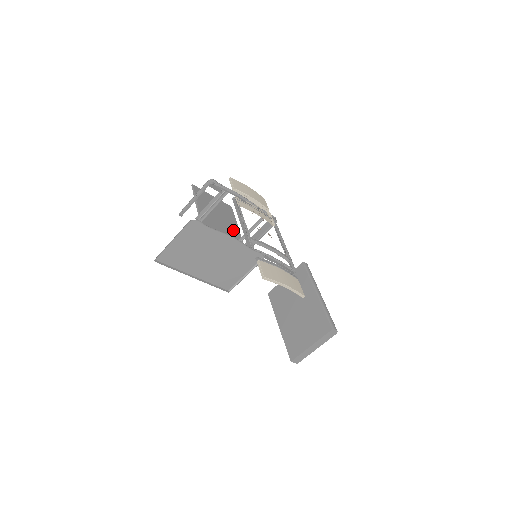
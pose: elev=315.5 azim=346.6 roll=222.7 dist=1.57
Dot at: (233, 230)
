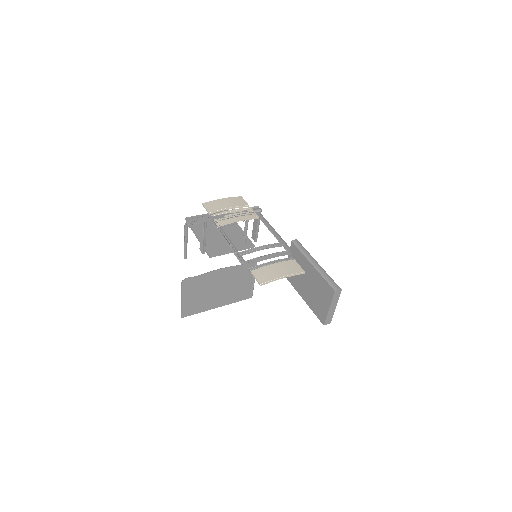
Dot at: (236, 233)
